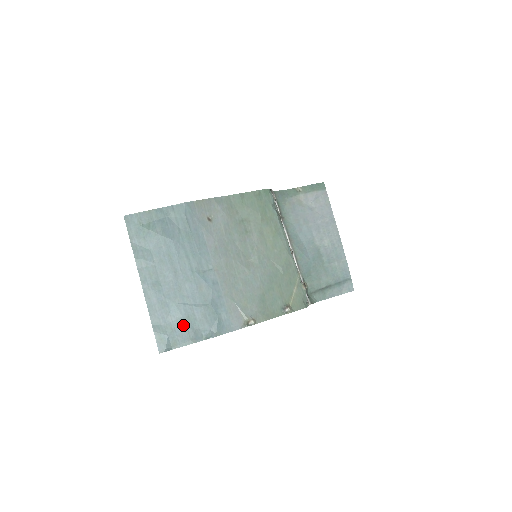
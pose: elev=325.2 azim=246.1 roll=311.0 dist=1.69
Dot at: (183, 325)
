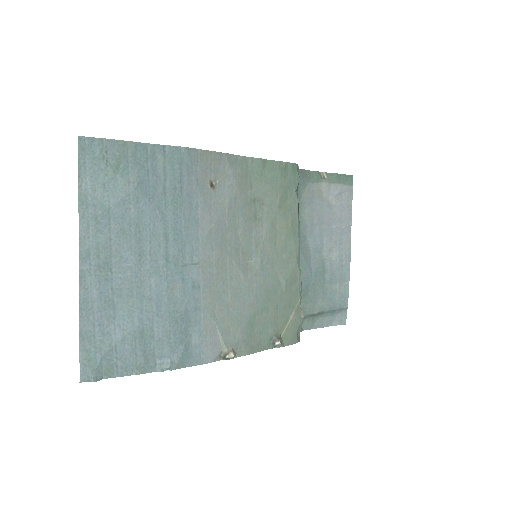
Dot at: (131, 343)
